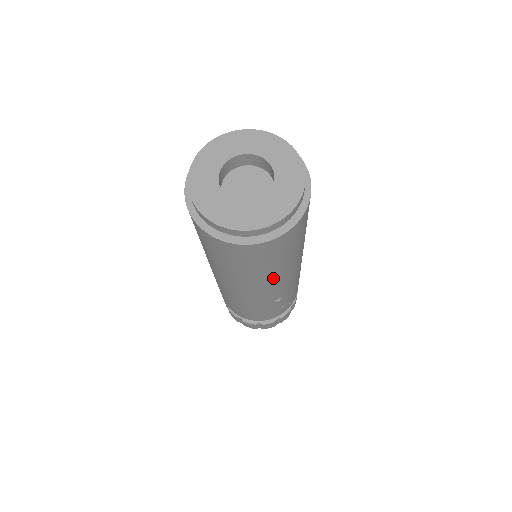
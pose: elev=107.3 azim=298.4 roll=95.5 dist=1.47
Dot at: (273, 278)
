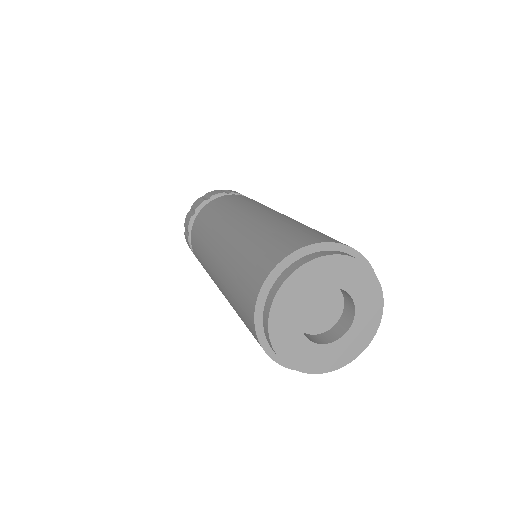
Dot at: occluded
